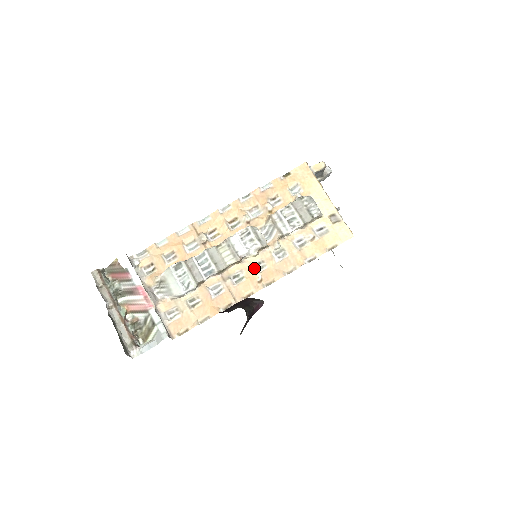
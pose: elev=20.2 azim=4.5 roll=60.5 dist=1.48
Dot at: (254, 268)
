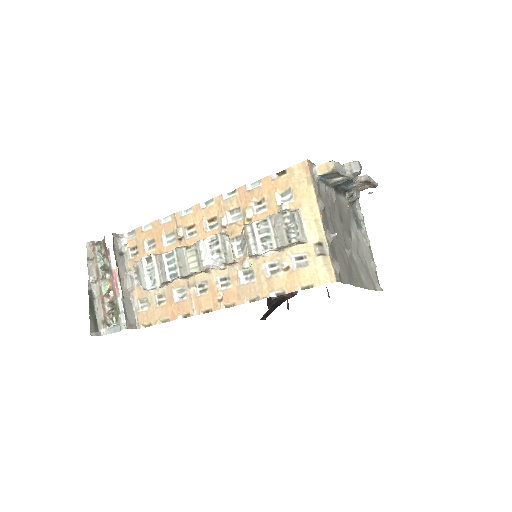
Dot at: (219, 283)
